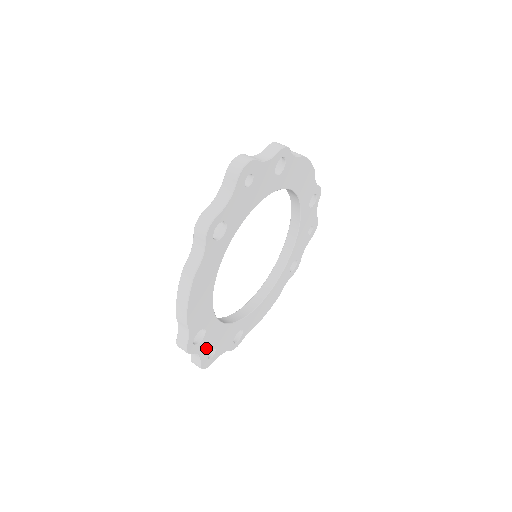
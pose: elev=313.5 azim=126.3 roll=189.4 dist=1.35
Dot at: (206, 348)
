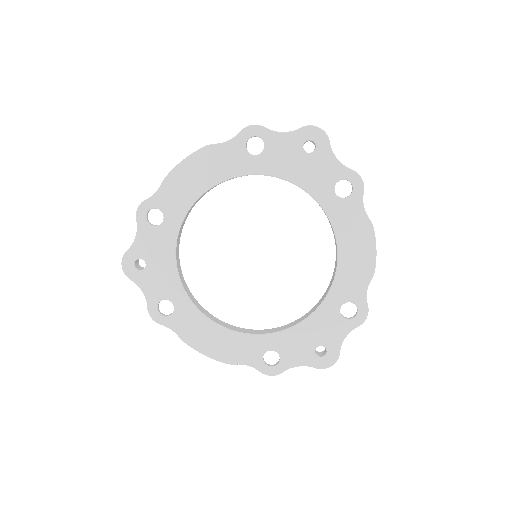
Dot at: (145, 245)
